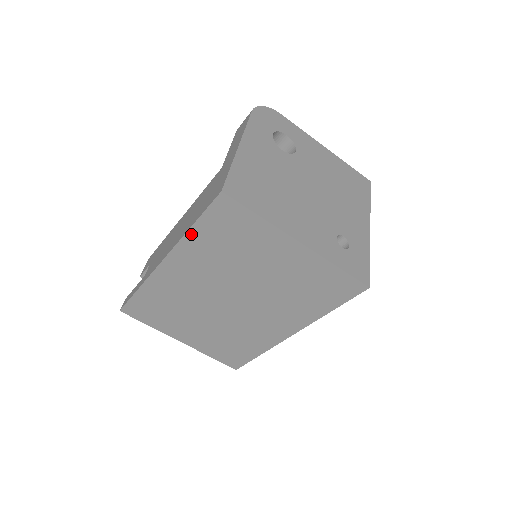
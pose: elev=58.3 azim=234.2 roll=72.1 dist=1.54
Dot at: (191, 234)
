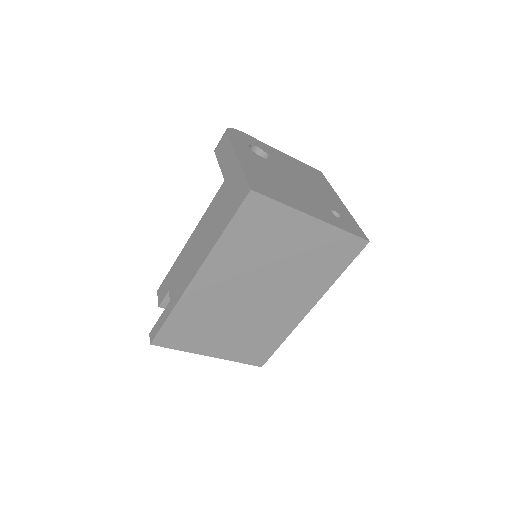
Dot at: (223, 238)
